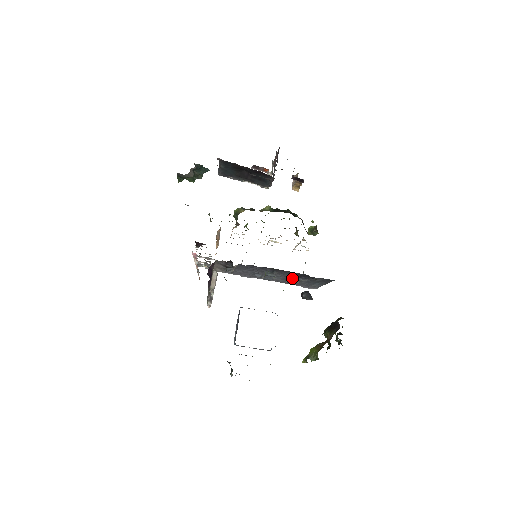
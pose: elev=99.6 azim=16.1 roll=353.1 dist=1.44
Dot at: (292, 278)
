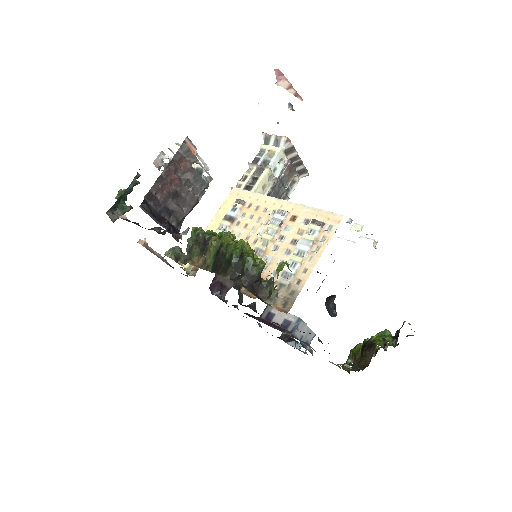
Dot at: occluded
